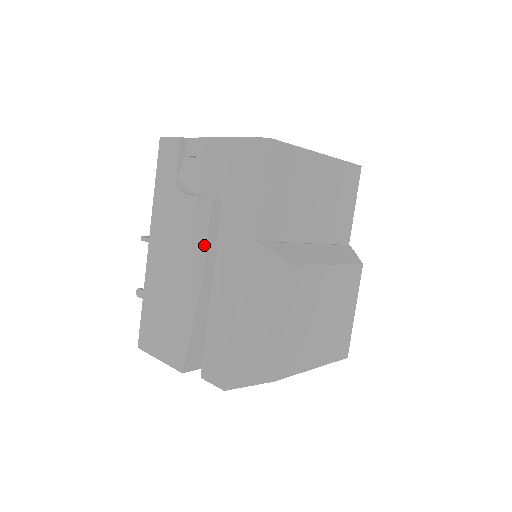
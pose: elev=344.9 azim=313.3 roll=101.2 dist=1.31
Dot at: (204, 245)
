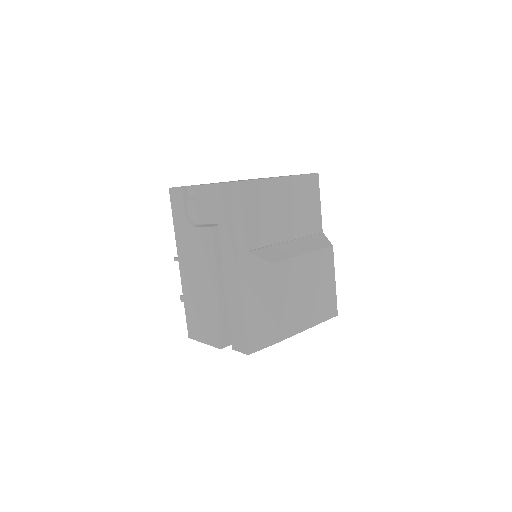
Dot at: (214, 260)
